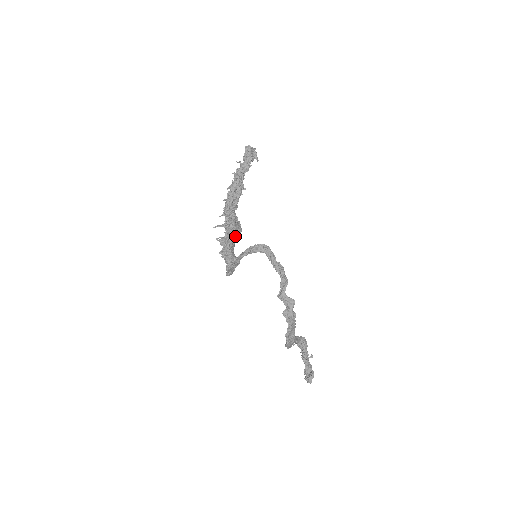
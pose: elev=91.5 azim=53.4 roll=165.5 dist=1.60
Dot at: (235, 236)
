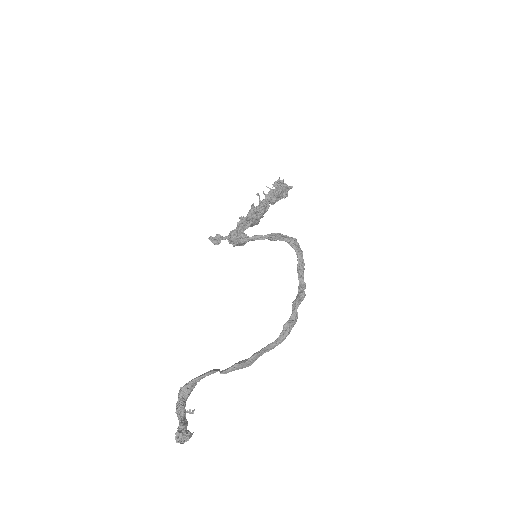
Dot at: (257, 221)
